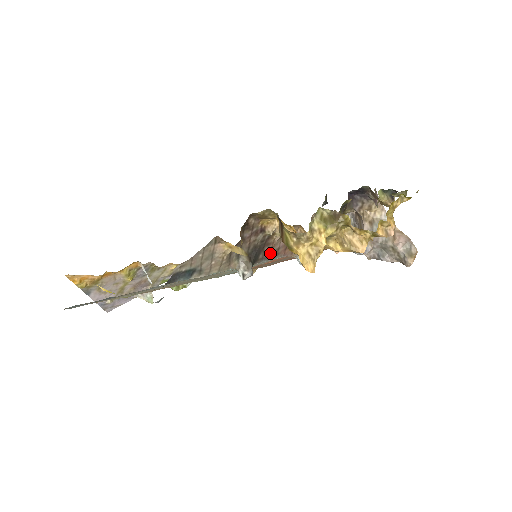
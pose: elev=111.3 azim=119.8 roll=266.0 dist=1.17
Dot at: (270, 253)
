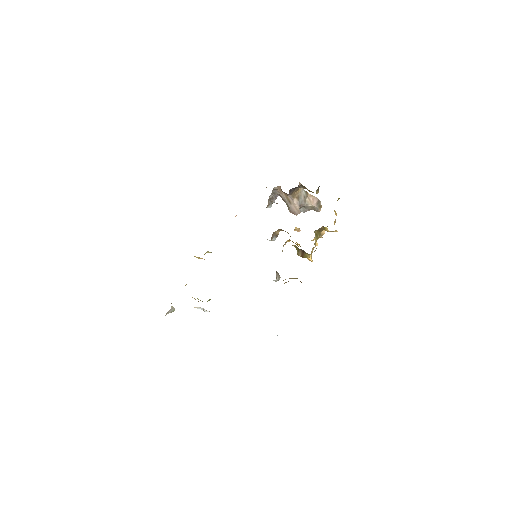
Dot at: occluded
